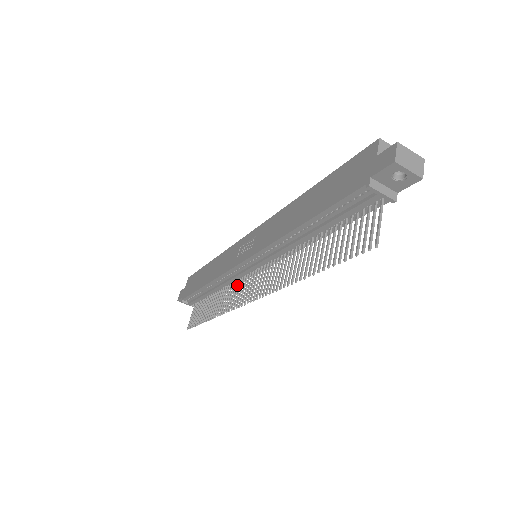
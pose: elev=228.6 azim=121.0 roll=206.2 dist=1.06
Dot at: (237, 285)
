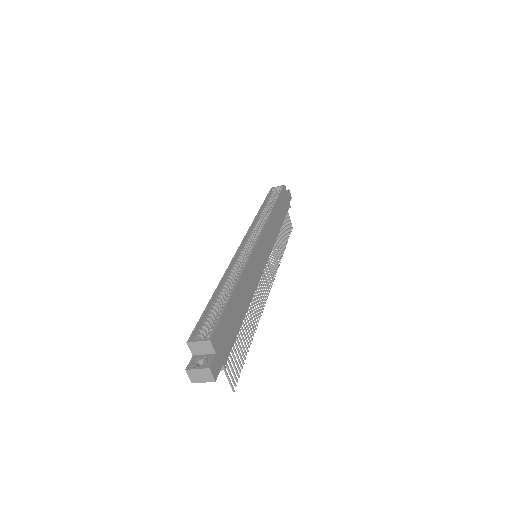
Dot at: (270, 254)
